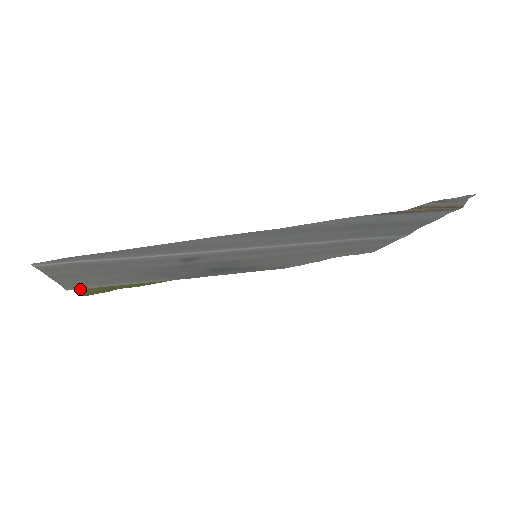
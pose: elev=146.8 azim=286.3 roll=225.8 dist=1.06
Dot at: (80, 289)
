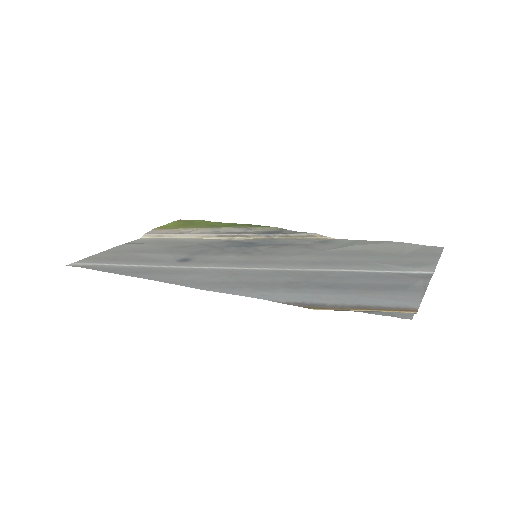
Dot at: (163, 227)
